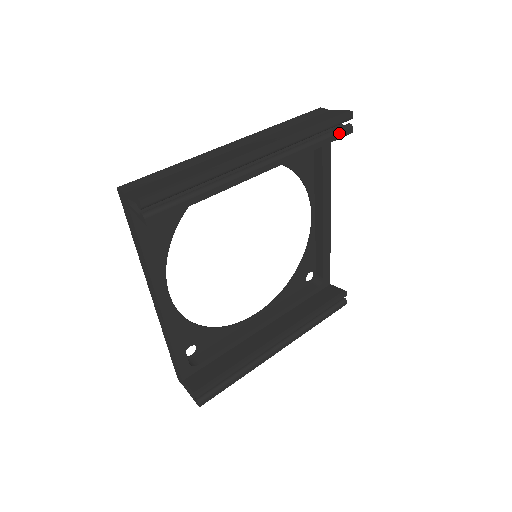
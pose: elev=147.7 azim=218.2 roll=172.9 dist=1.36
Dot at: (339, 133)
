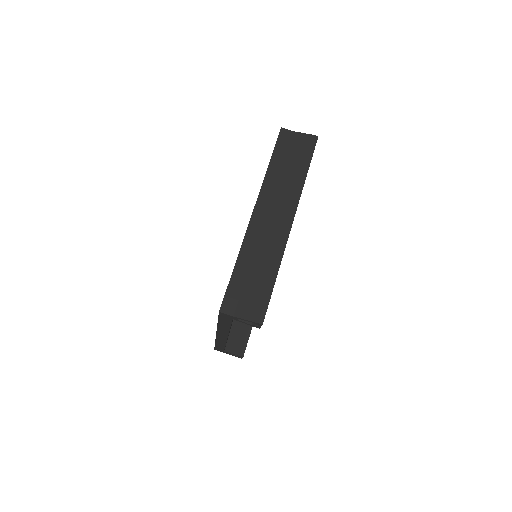
Dot at: occluded
